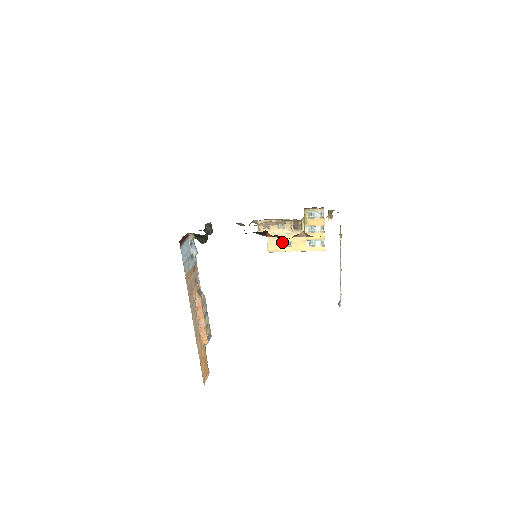
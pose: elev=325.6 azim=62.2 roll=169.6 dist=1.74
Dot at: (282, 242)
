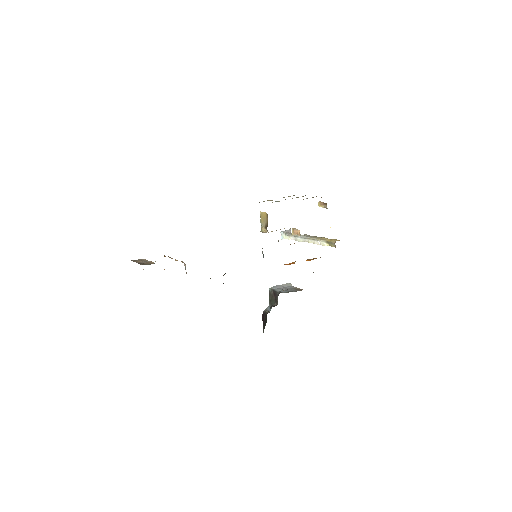
Dot at: occluded
